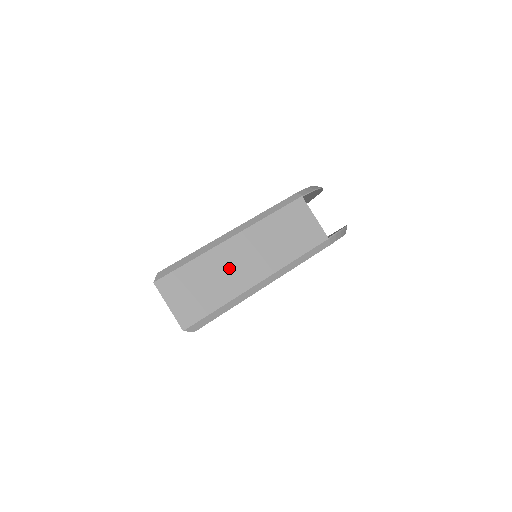
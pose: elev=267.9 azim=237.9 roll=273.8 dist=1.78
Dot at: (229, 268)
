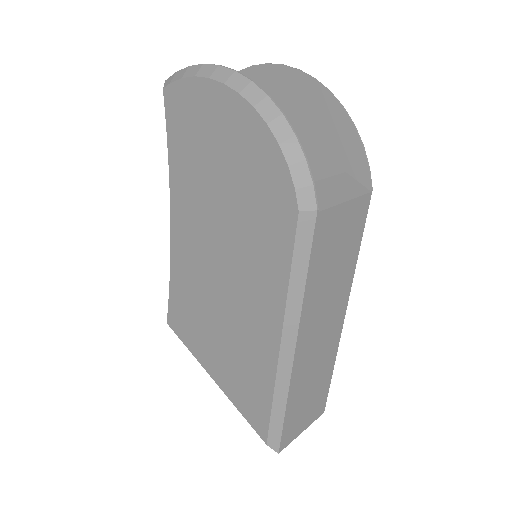
Dot at: (315, 359)
